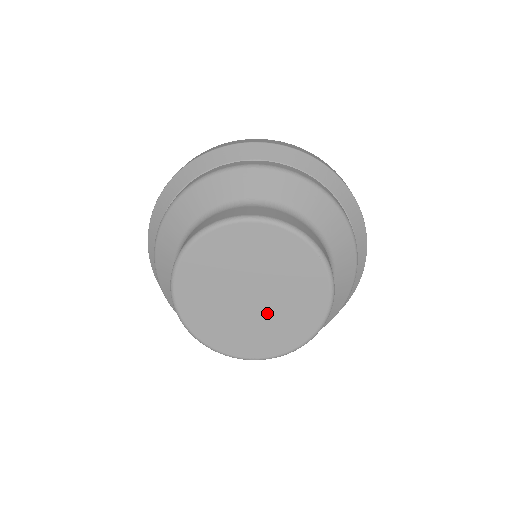
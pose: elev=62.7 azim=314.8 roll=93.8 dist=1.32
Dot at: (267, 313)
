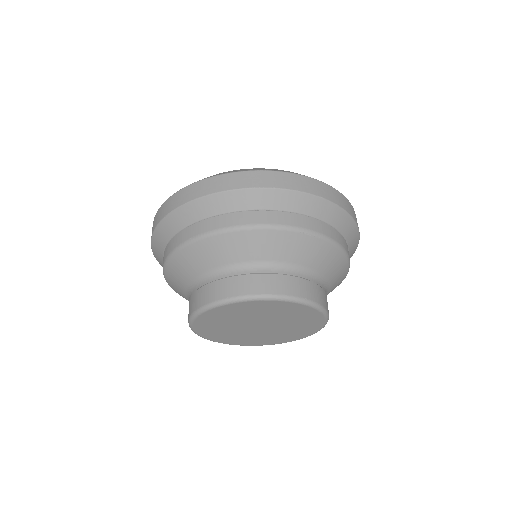
Dot at: (281, 325)
